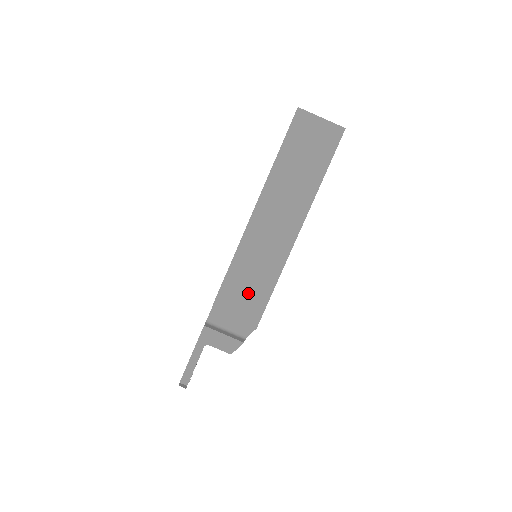
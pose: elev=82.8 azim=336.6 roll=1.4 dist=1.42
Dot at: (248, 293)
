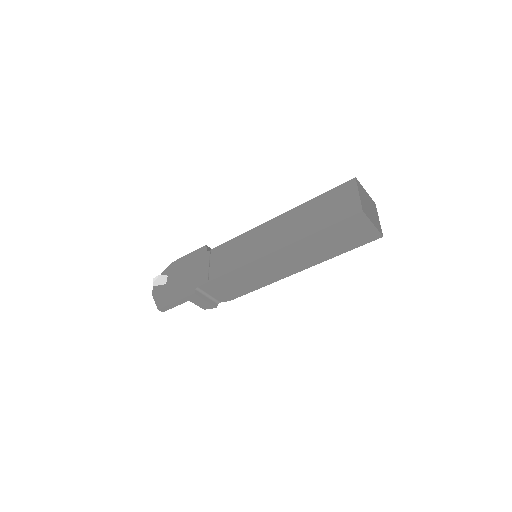
Dot at: (237, 286)
